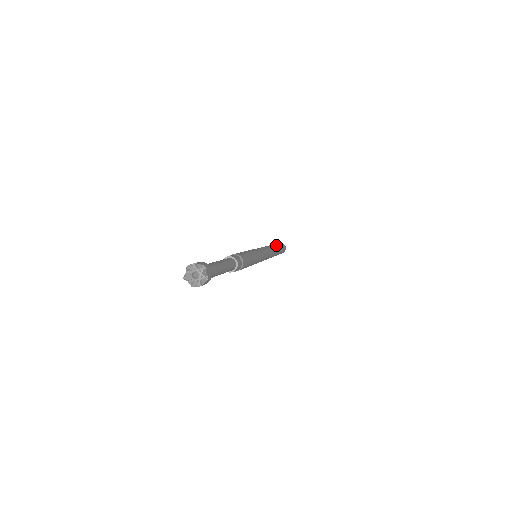
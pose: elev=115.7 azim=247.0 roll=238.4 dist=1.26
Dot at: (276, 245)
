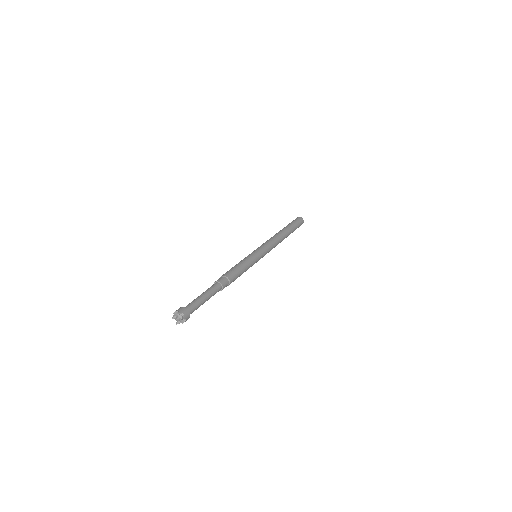
Dot at: (288, 228)
